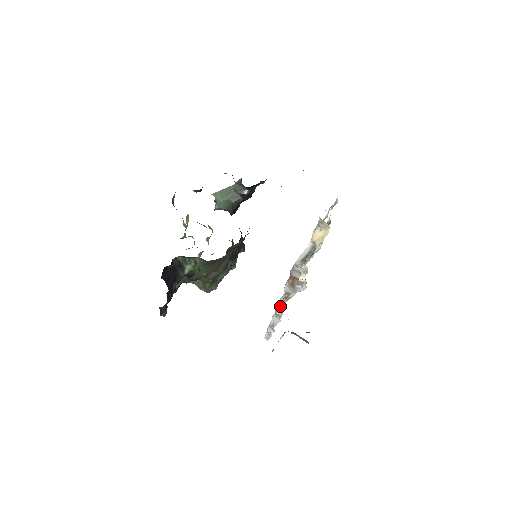
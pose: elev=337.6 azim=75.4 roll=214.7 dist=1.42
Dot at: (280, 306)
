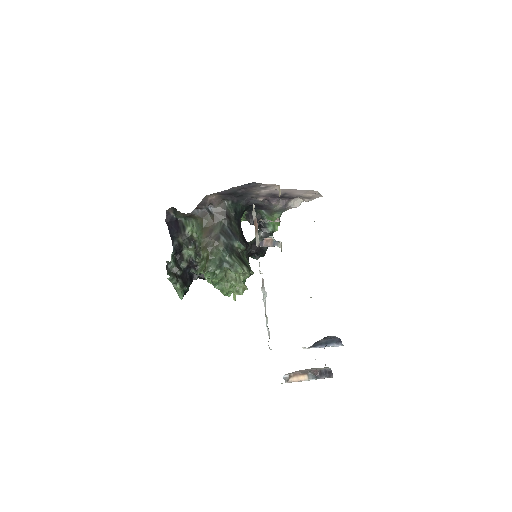
Dot at: occluded
